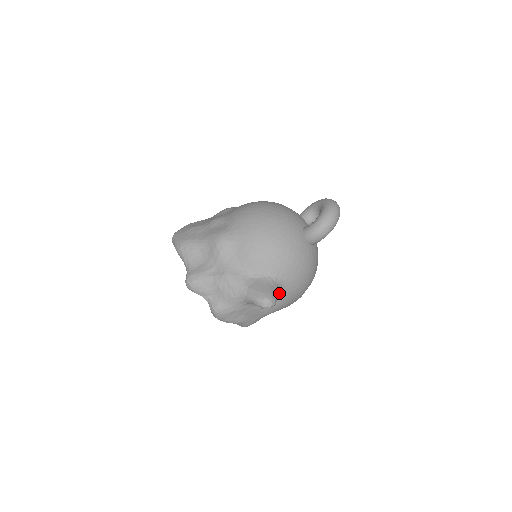
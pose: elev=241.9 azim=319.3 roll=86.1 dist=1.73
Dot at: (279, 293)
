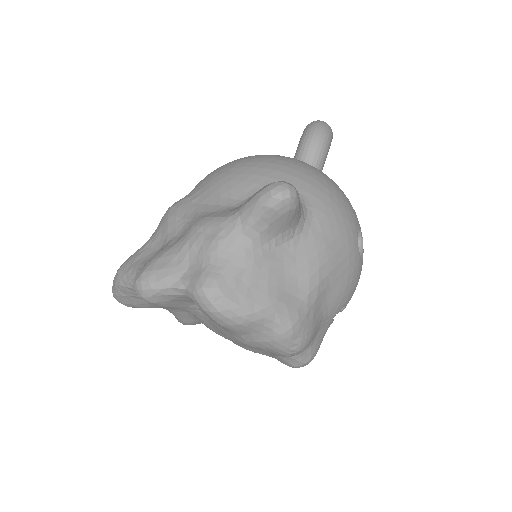
Dot at: (303, 213)
